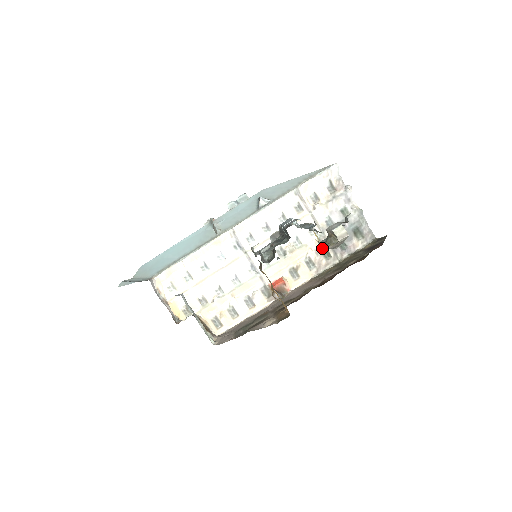
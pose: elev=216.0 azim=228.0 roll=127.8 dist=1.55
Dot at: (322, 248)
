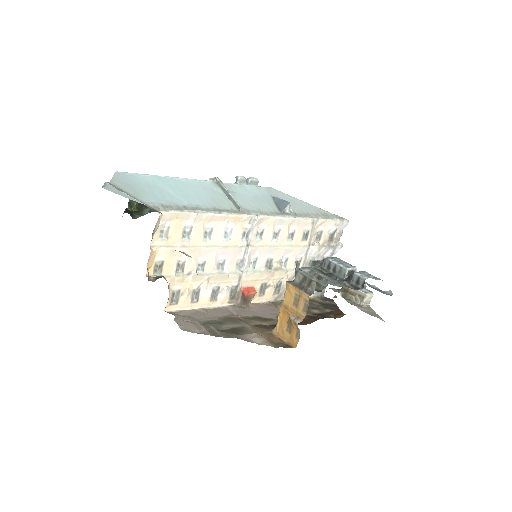
Dot at: occluded
